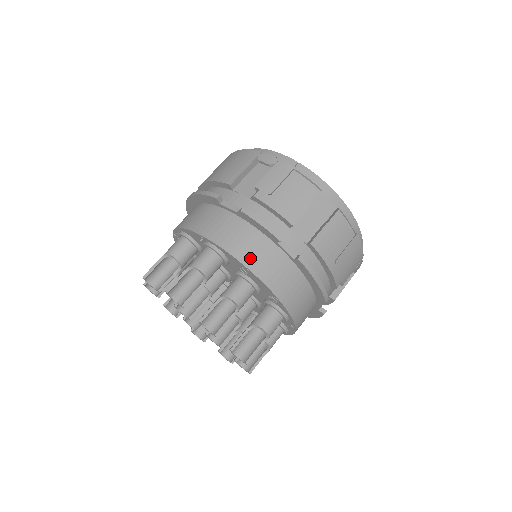
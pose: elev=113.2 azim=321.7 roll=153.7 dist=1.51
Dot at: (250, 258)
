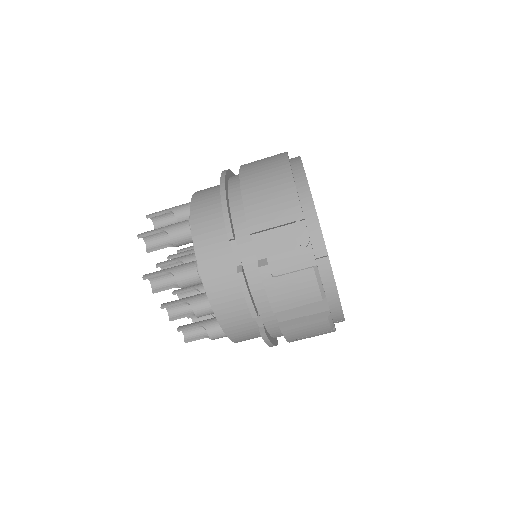
Dot at: (222, 308)
